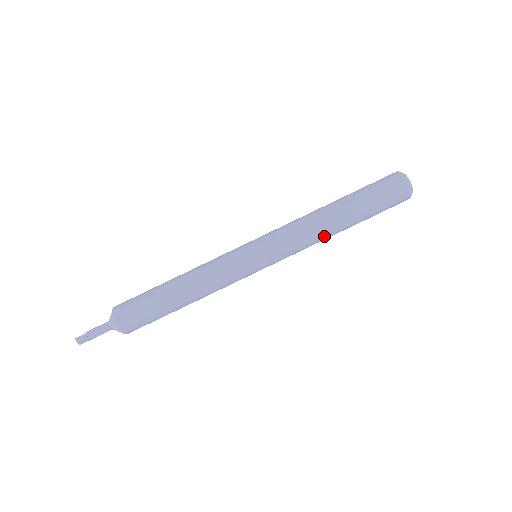
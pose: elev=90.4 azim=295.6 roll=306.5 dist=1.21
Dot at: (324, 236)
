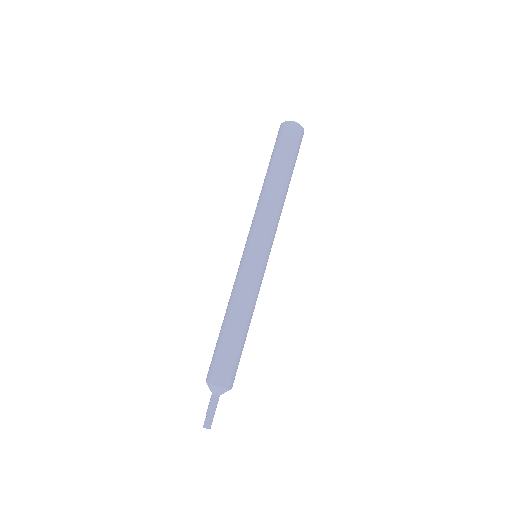
Dot at: (281, 201)
